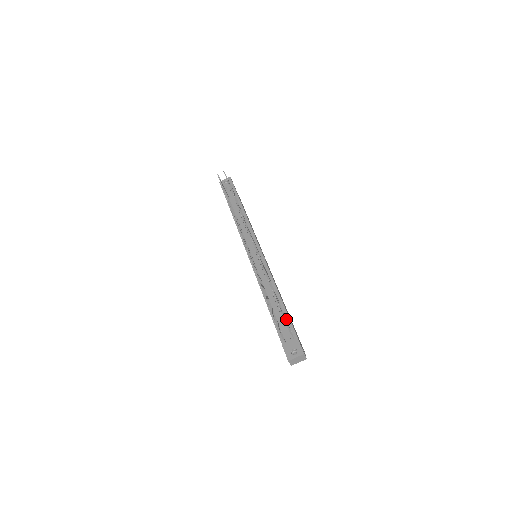
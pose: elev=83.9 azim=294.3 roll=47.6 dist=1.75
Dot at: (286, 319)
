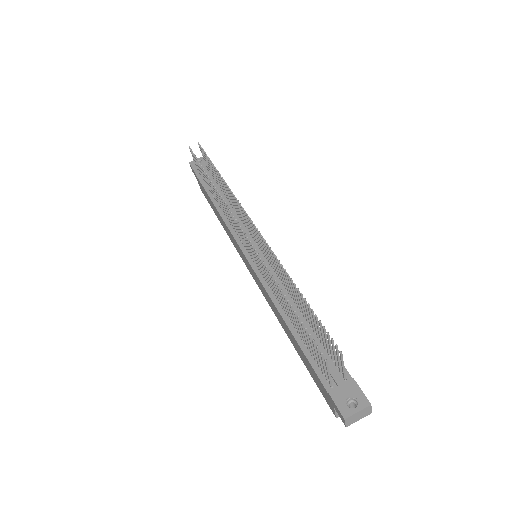
Dot at: occluded
